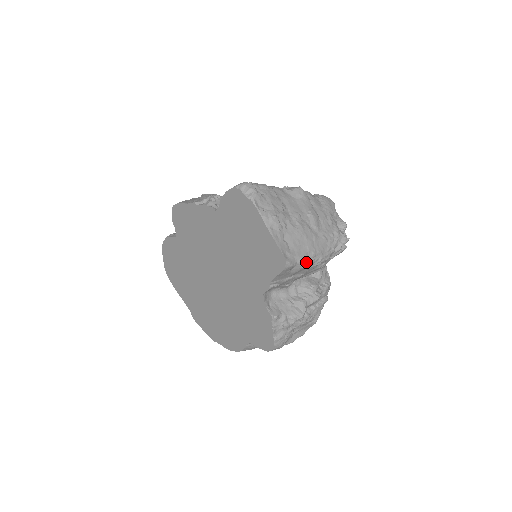
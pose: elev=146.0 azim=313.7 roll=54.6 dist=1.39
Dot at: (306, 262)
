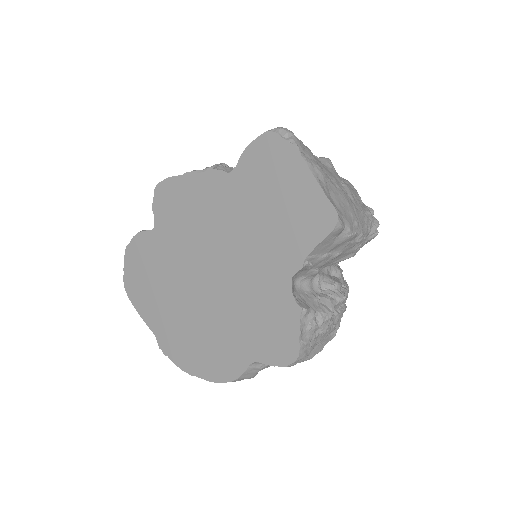
Dot at: (352, 230)
